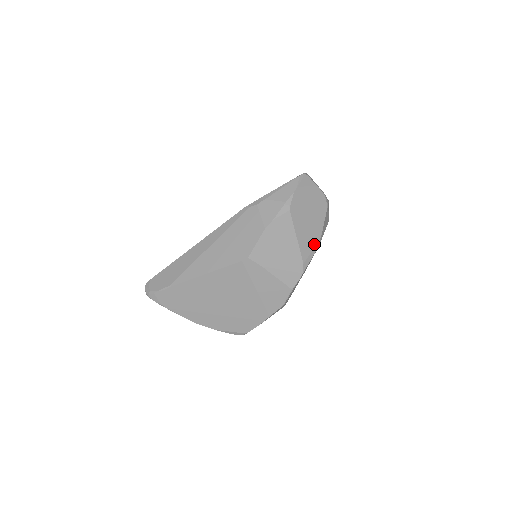
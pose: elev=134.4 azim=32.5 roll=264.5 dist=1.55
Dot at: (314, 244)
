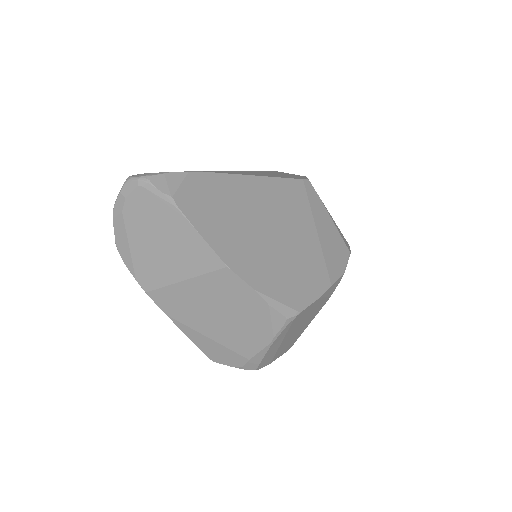
Dot at: occluded
